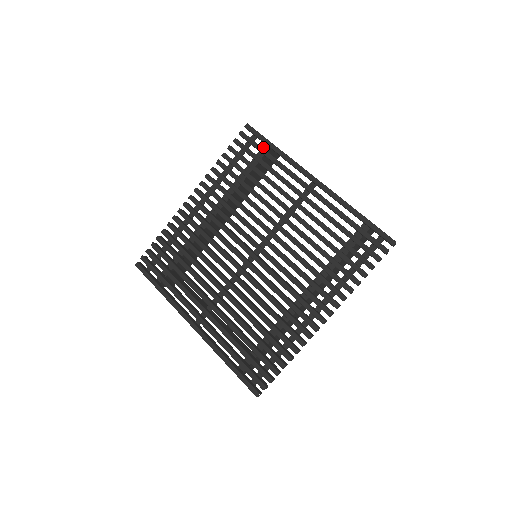
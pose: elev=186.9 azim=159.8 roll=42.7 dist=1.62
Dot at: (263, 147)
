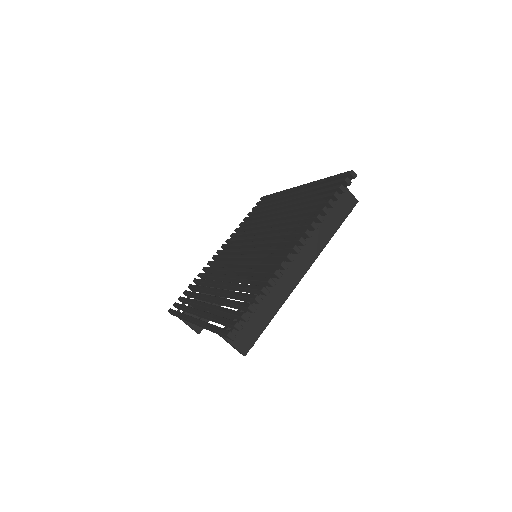
Dot at: occluded
